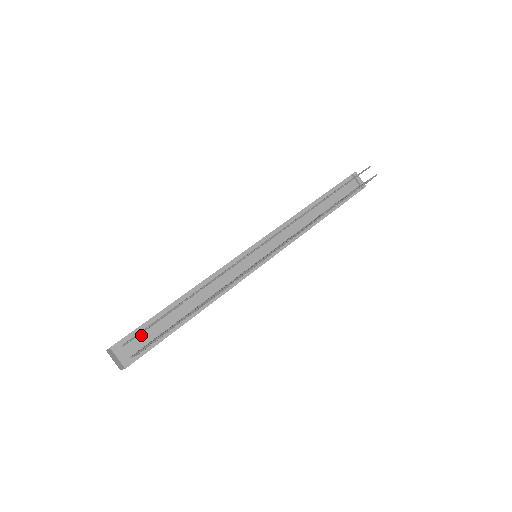
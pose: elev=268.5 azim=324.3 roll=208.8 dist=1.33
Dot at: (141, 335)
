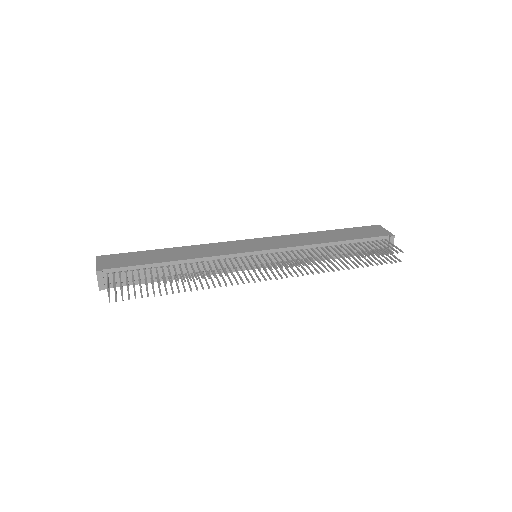
Dot at: (125, 273)
